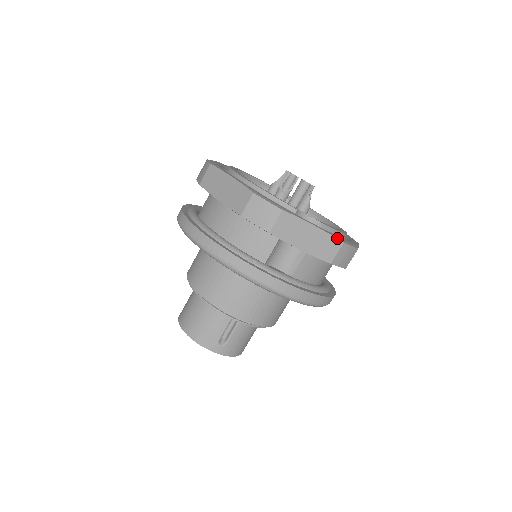
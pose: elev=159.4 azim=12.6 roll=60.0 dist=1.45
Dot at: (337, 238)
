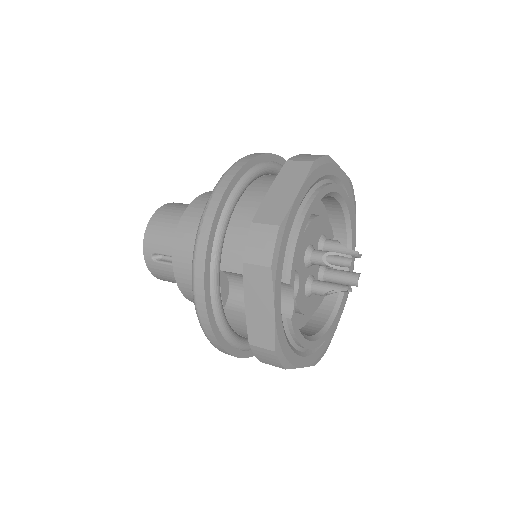
Dot at: (276, 342)
